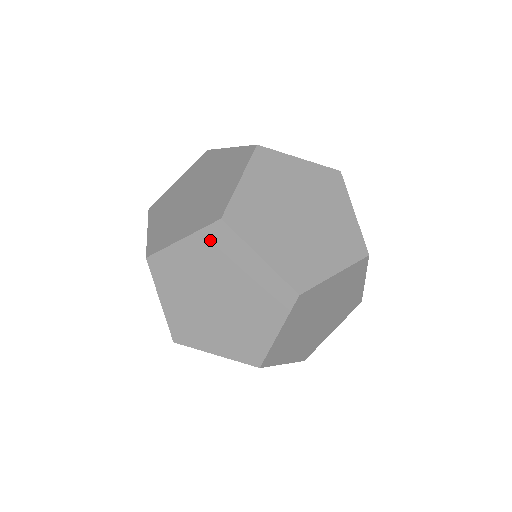
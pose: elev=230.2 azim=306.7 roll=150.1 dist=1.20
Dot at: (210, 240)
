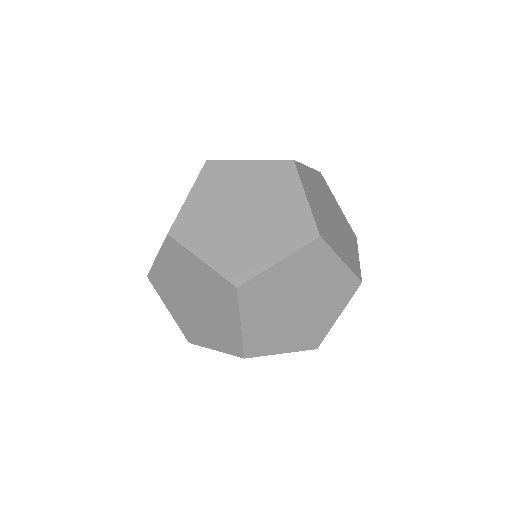
Dot at: (170, 253)
